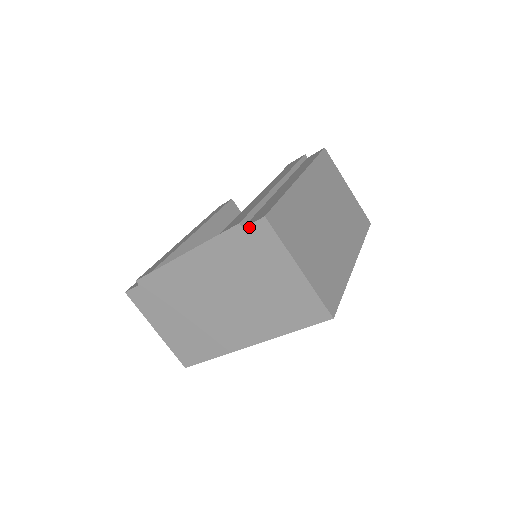
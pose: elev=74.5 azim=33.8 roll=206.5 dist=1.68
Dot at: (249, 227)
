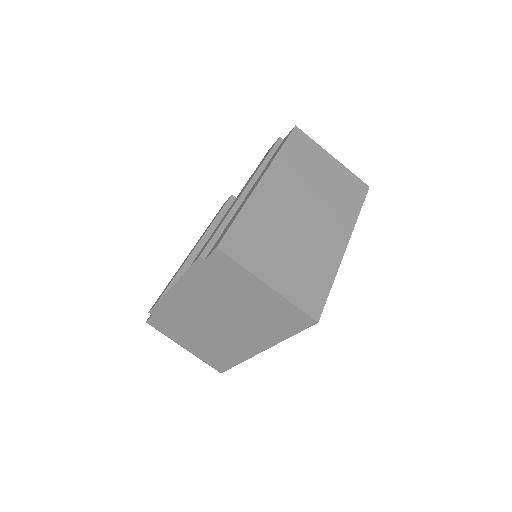
Dot at: (209, 258)
